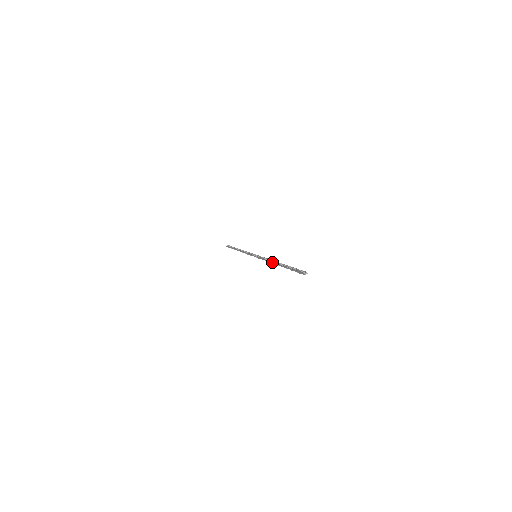
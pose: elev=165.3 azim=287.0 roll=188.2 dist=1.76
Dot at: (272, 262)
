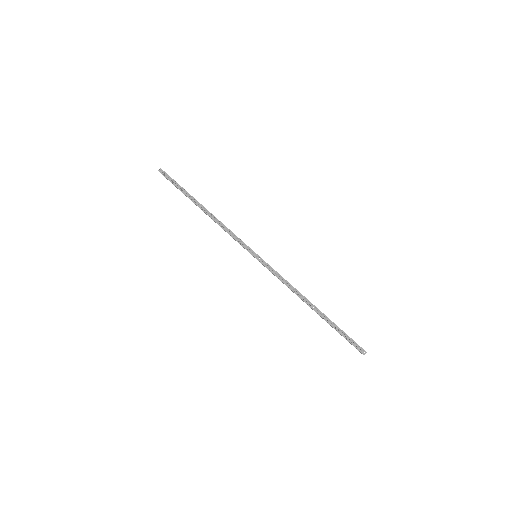
Dot at: occluded
